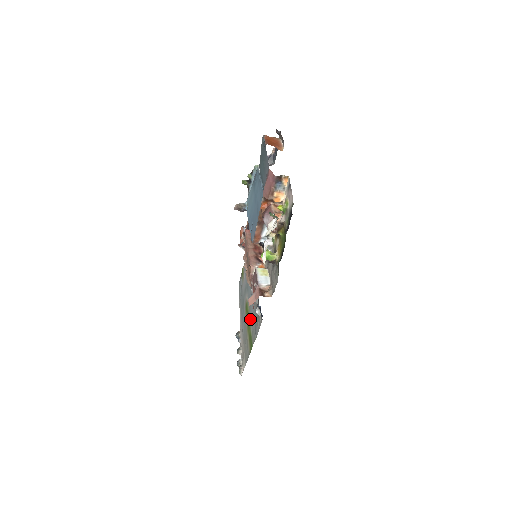
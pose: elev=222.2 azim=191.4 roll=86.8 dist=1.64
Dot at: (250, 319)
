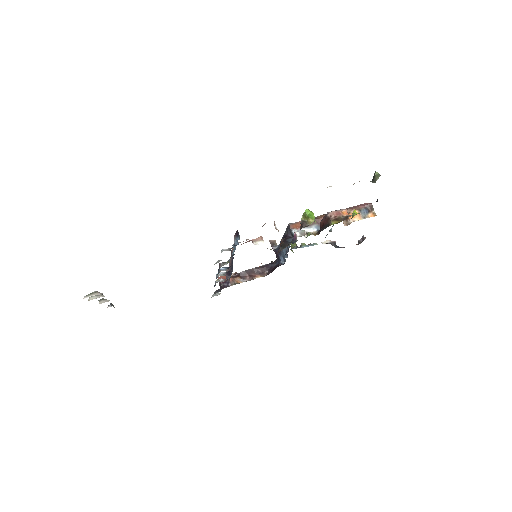
Dot at: occluded
